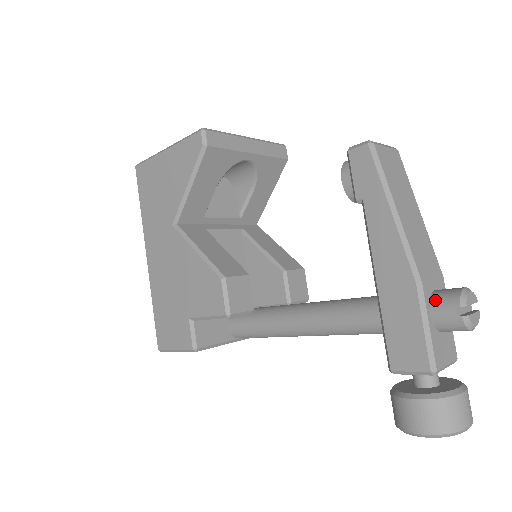
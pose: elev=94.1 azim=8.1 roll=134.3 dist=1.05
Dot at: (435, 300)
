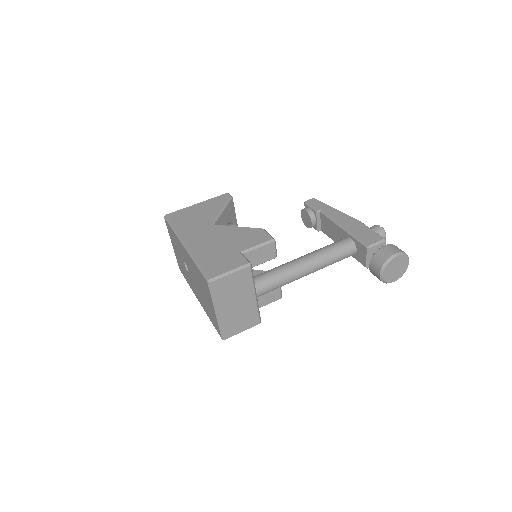
Dot at: occluded
